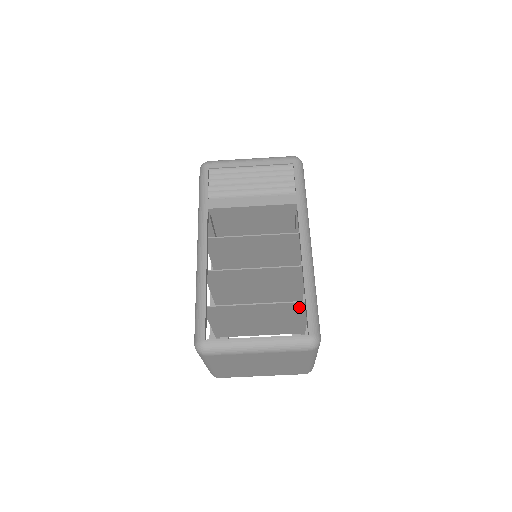
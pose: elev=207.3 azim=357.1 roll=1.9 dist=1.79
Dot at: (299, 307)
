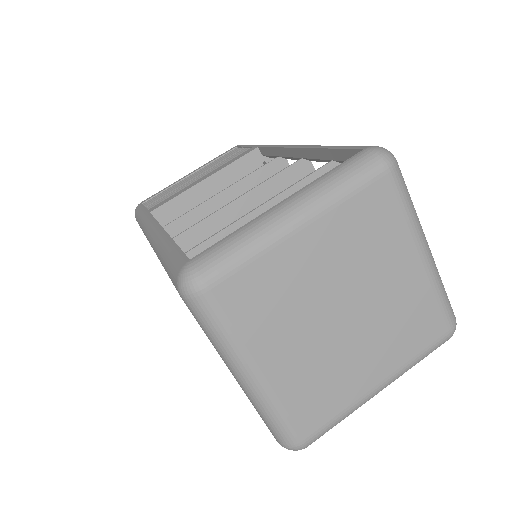
Dot at: occluded
